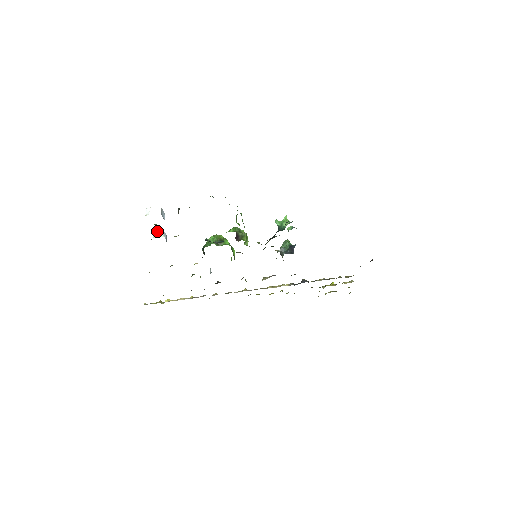
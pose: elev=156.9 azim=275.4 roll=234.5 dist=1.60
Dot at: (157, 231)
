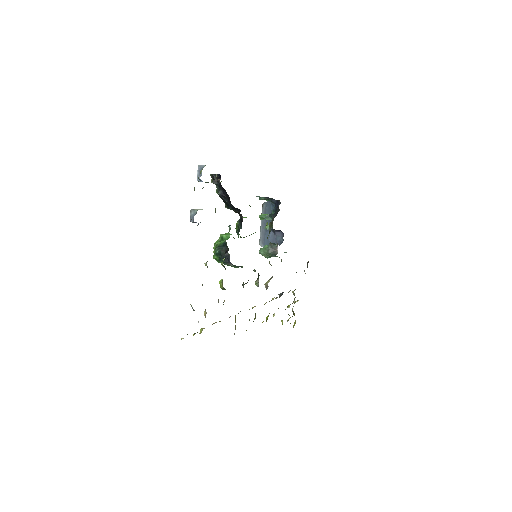
Dot at: occluded
